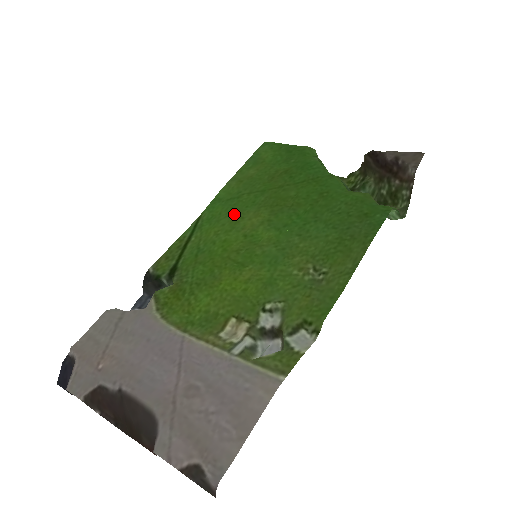
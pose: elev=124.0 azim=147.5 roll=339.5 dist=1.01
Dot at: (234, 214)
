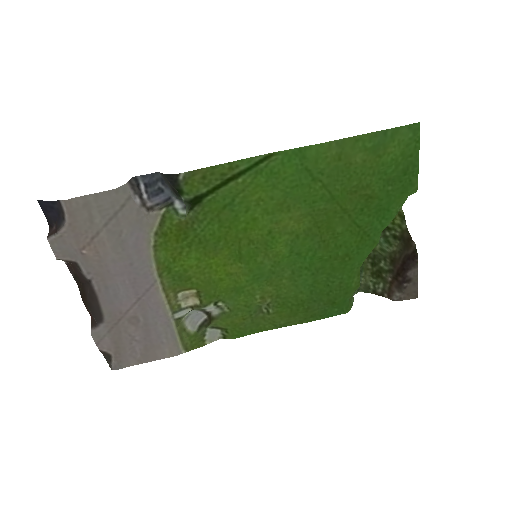
Dot at: (290, 198)
